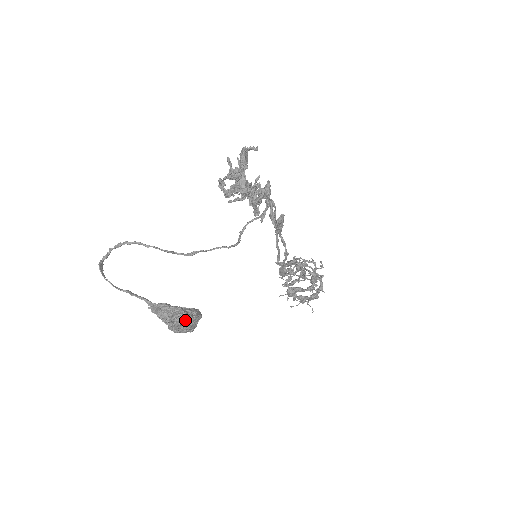
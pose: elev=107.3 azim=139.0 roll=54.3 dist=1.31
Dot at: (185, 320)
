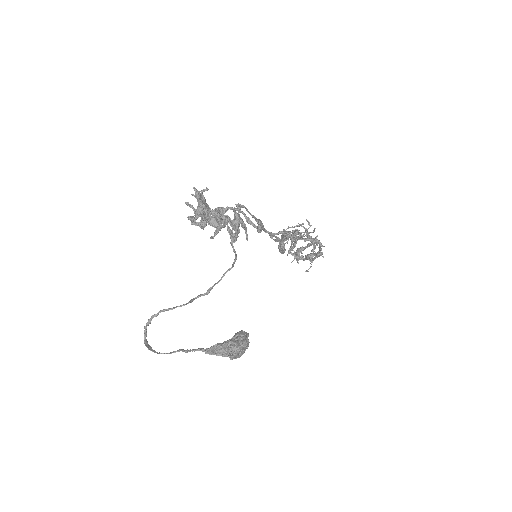
Dot at: (240, 348)
